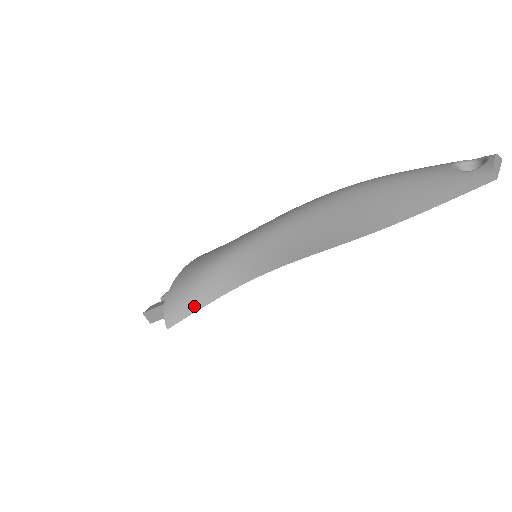
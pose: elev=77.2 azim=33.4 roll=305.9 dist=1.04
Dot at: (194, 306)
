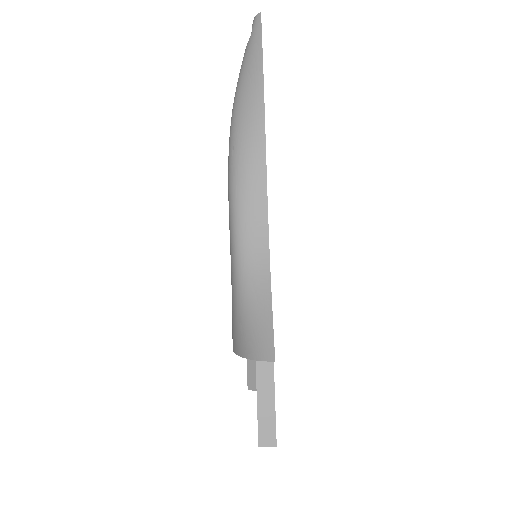
Dot at: (266, 320)
